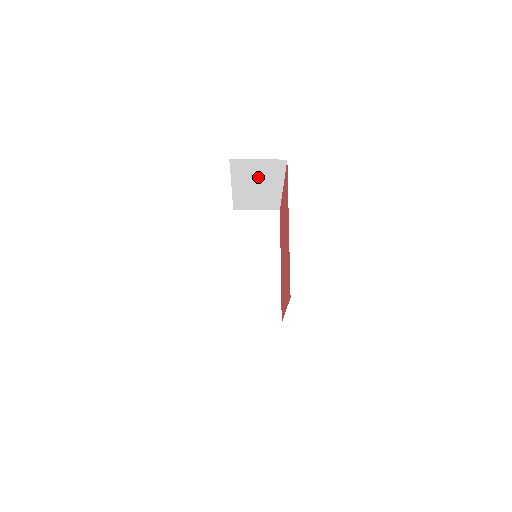
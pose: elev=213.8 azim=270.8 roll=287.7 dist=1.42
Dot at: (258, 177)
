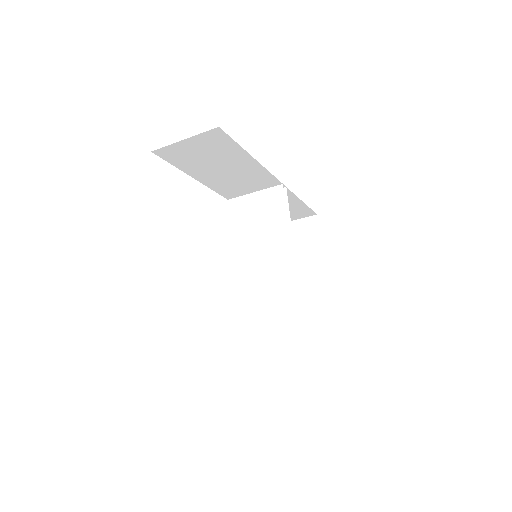
Dot at: (210, 158)
